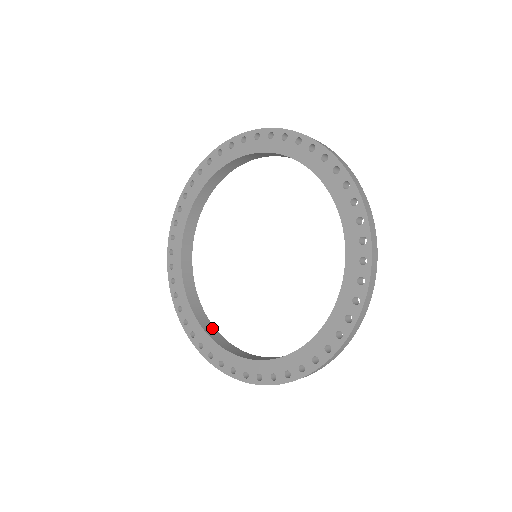
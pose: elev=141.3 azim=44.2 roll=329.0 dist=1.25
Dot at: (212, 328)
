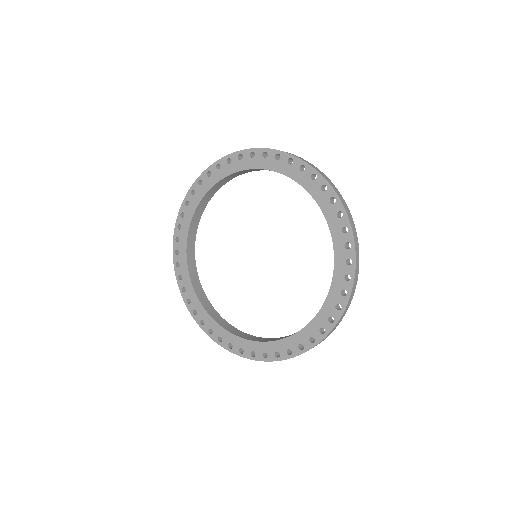
Dot at: (253, 337)
